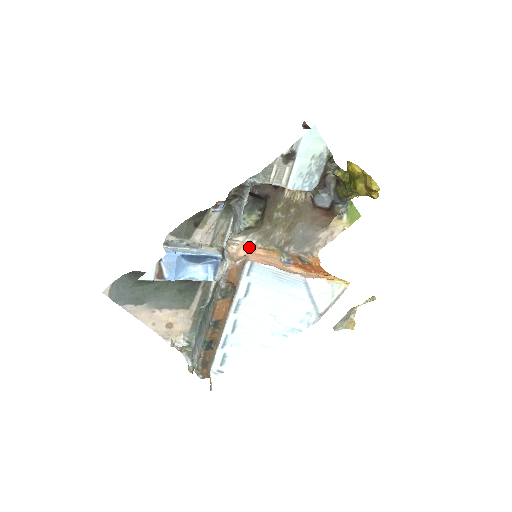
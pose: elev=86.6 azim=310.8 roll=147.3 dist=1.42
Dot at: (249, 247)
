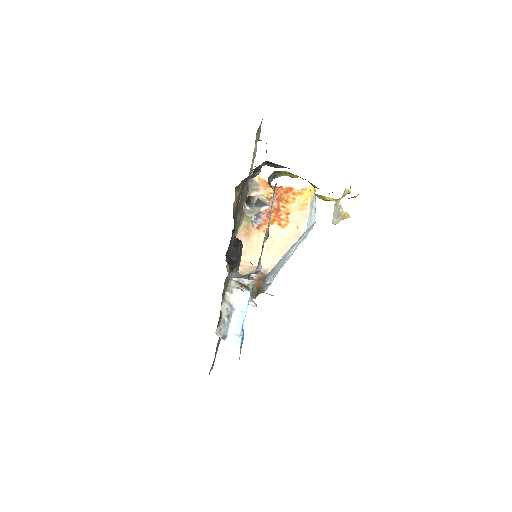
Dot at: occluded
